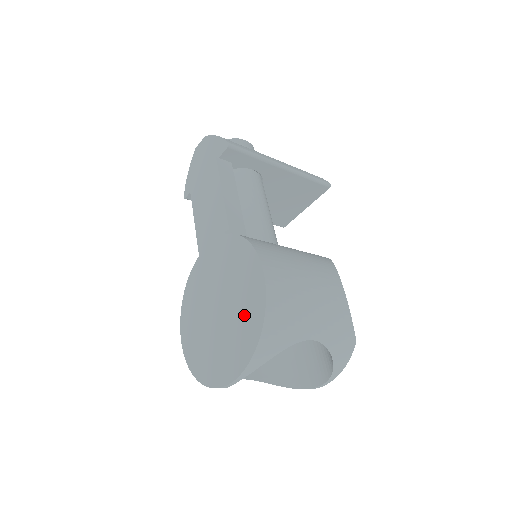
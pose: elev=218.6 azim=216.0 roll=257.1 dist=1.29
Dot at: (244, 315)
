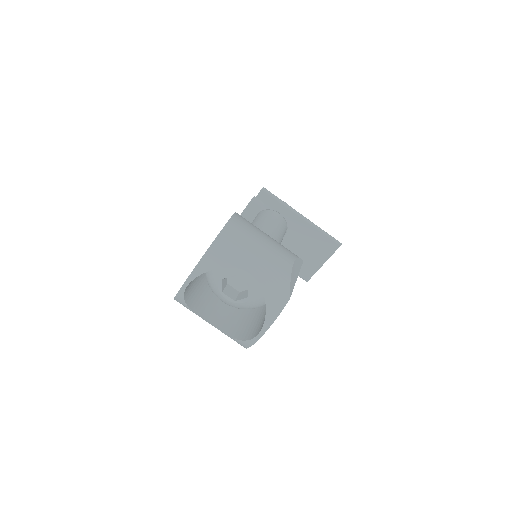
Dot at: occluded
